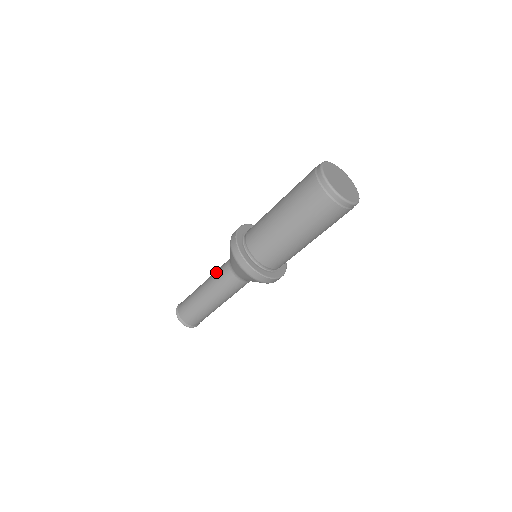
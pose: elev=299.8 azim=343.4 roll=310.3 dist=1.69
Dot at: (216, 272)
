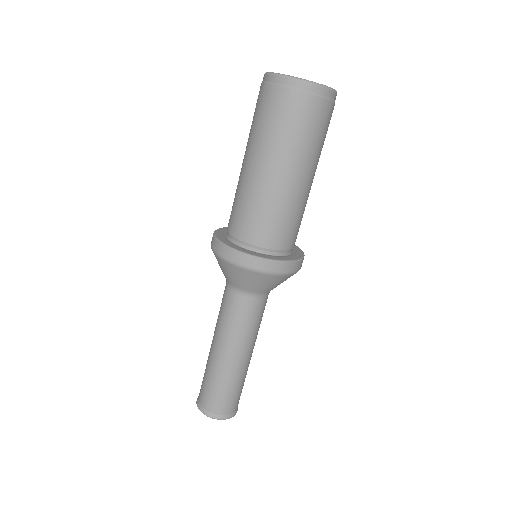
Dot at: (219, 313)
